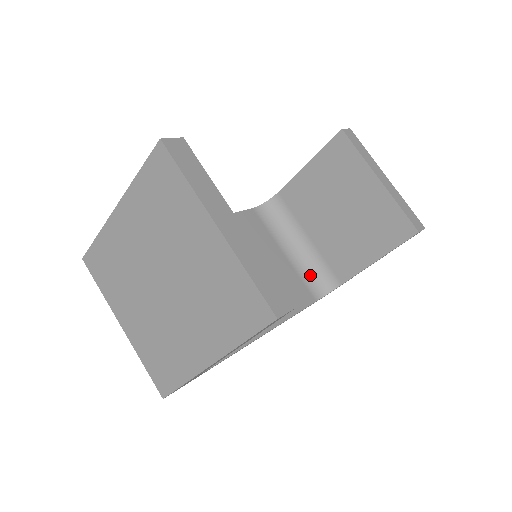
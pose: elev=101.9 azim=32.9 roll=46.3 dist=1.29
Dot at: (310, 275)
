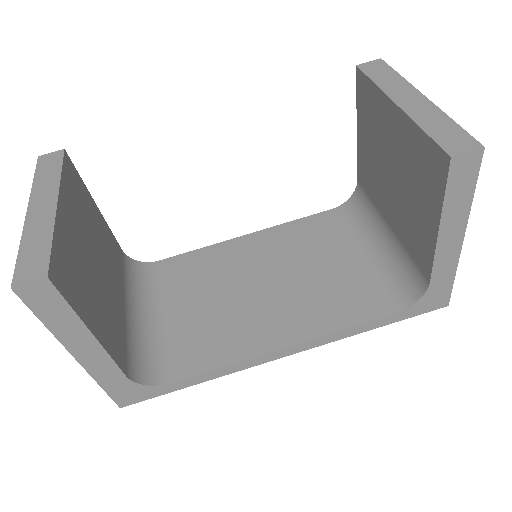
Dot at: (394, 277)
